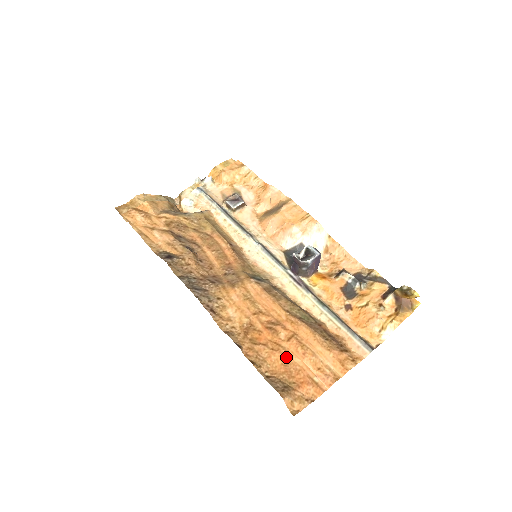
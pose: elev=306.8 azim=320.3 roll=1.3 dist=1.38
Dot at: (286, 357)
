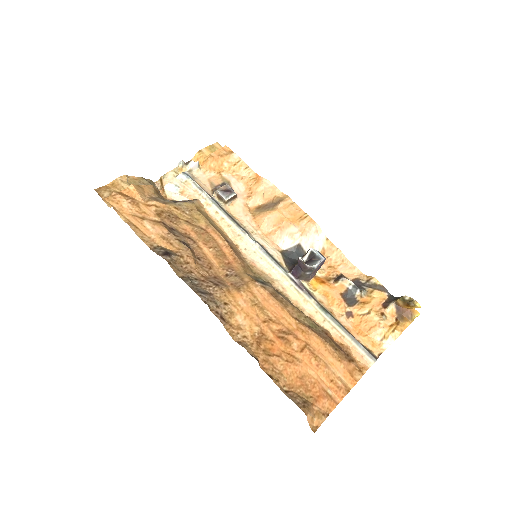
Dot at: (301, 369)
